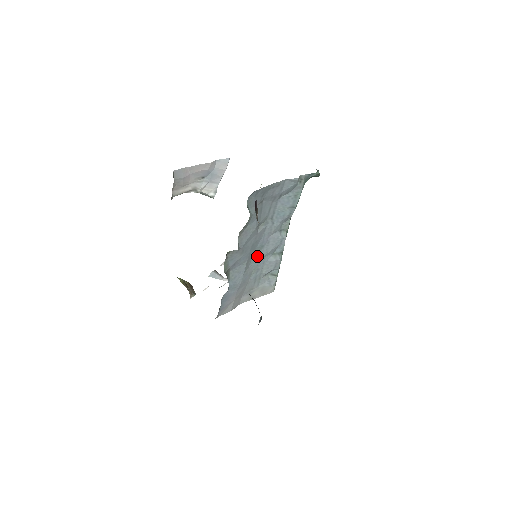
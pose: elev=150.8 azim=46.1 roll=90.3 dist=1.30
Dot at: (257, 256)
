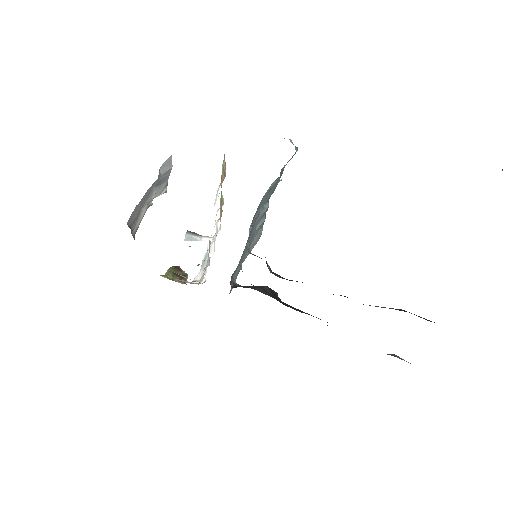
Dot at: occluded
